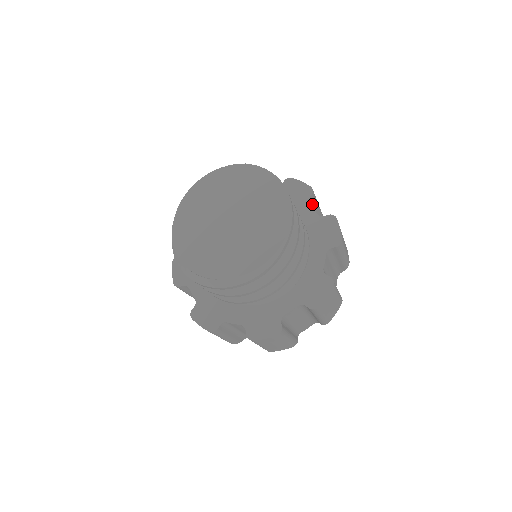
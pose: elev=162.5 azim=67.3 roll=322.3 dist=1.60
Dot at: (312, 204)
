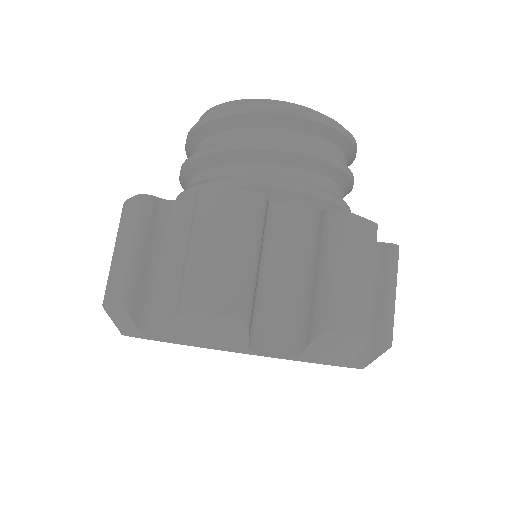
Dot at: occluded
